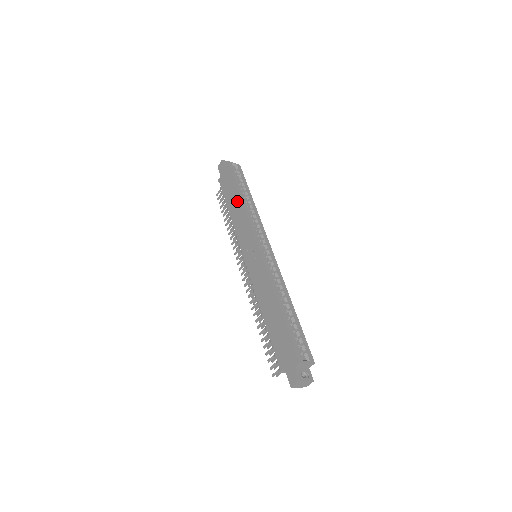
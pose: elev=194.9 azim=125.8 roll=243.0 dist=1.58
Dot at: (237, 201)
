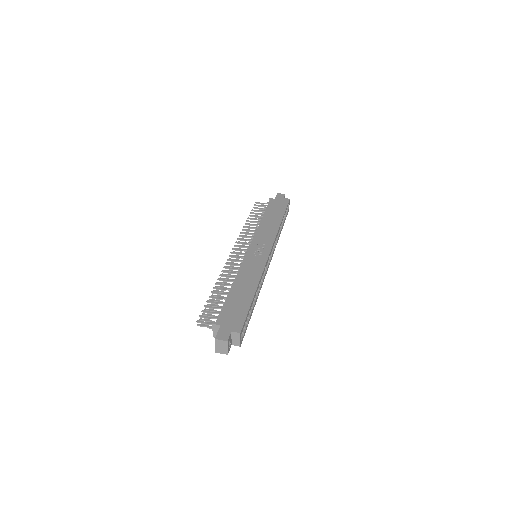
Dot at: (276, 220)
